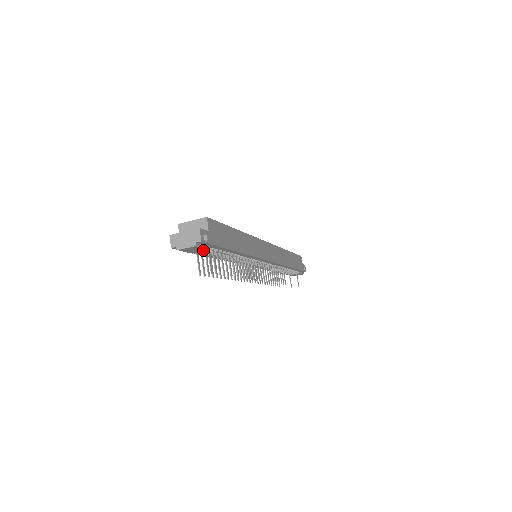
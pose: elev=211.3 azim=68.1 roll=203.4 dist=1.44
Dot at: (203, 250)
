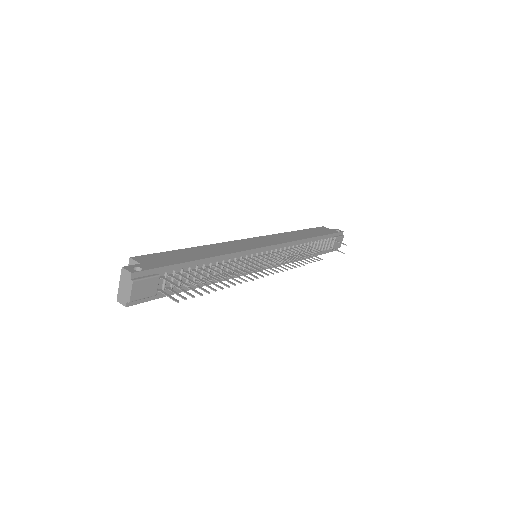
Dot at: (155, 282)
